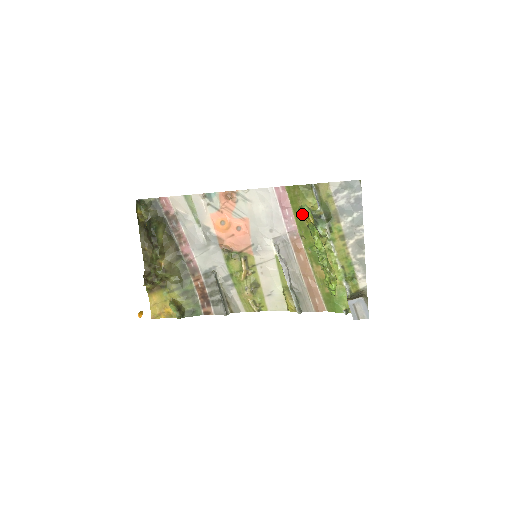
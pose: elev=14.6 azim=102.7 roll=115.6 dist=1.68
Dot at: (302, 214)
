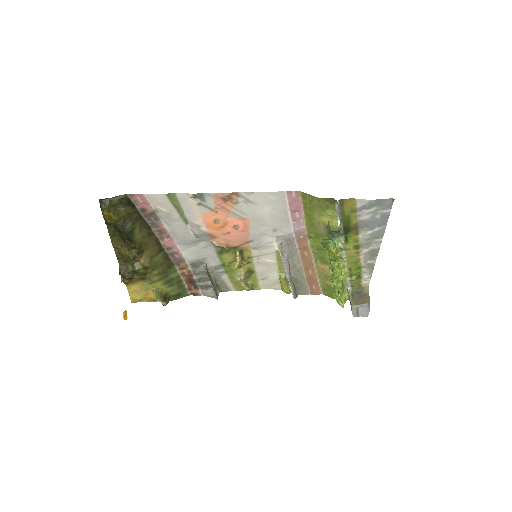
Dot at: (325, 247)
